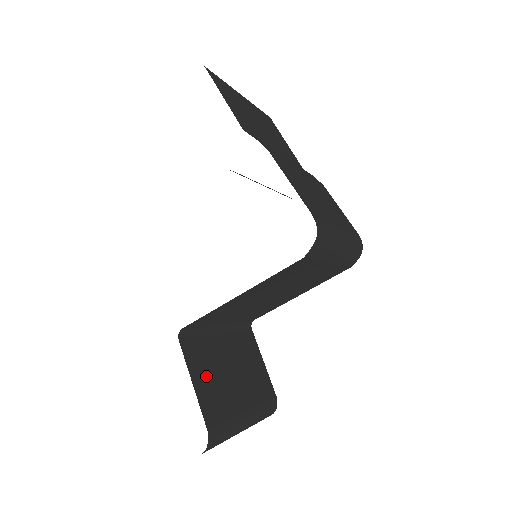
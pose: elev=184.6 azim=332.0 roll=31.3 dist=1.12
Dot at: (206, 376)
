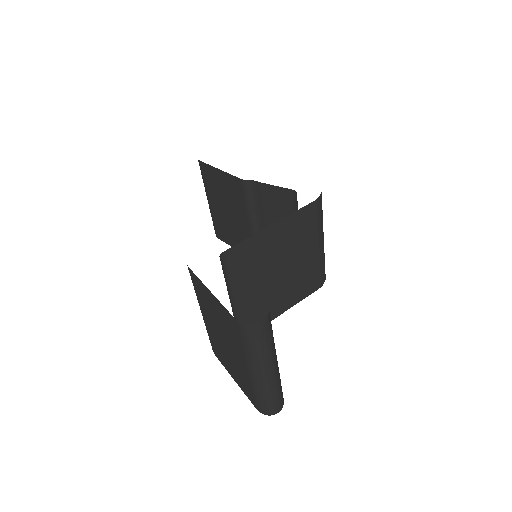
Dot at: occluded
